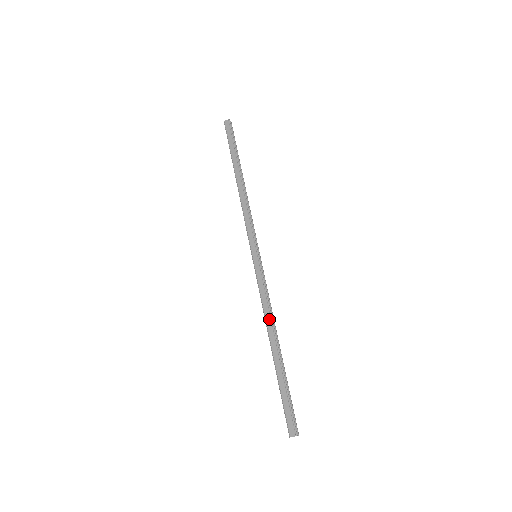
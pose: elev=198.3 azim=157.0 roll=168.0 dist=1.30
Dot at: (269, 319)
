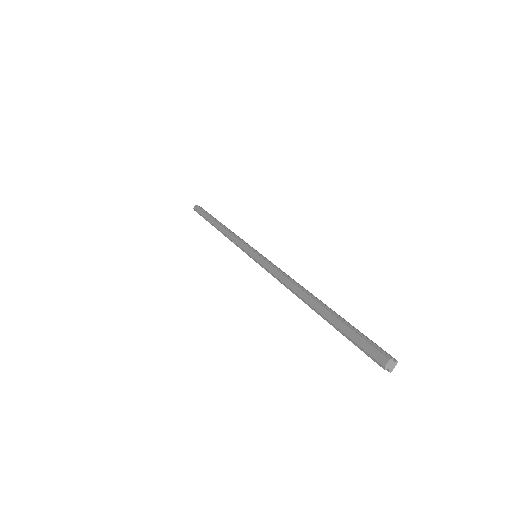
Dot at: (291, 284)
